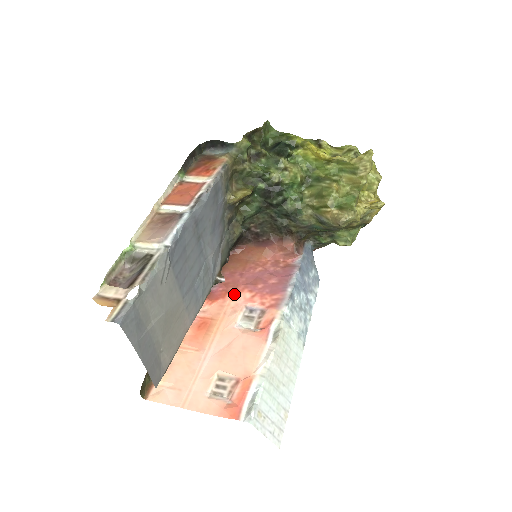
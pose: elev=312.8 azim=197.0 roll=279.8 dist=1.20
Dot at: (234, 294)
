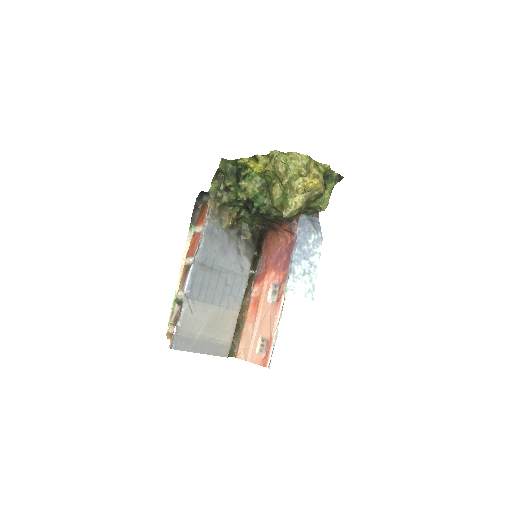
Dot at: (267, 275)
